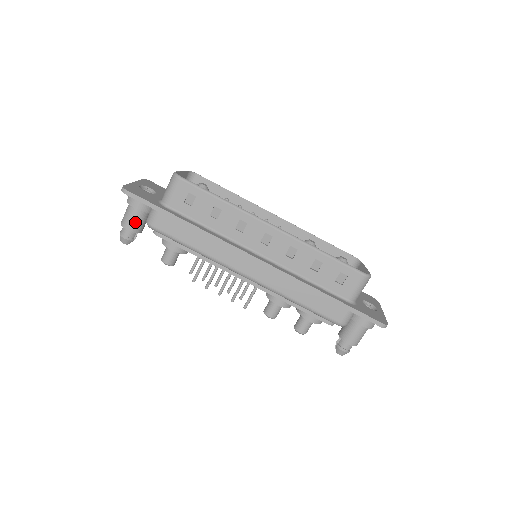
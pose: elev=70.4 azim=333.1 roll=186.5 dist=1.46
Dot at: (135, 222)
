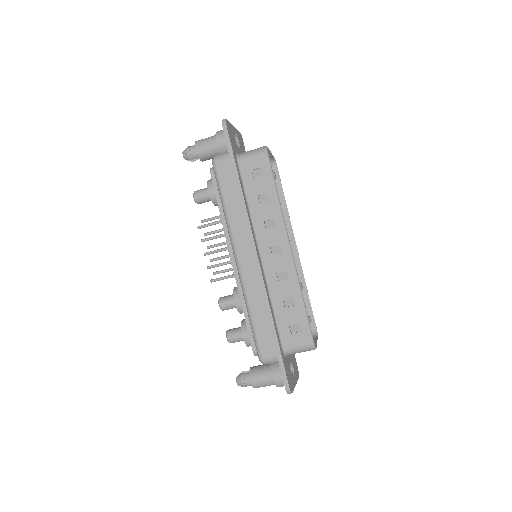
Dot at: (206, 150)
